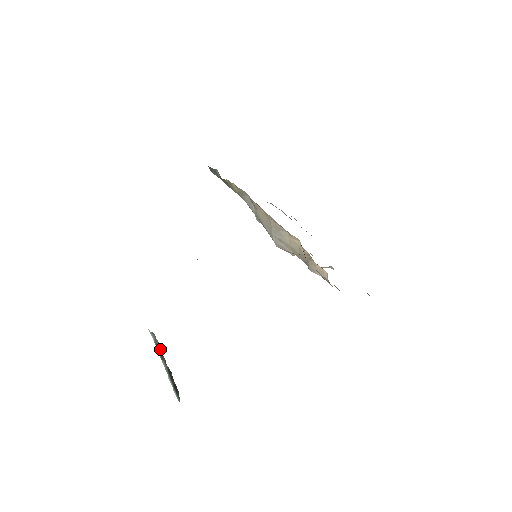
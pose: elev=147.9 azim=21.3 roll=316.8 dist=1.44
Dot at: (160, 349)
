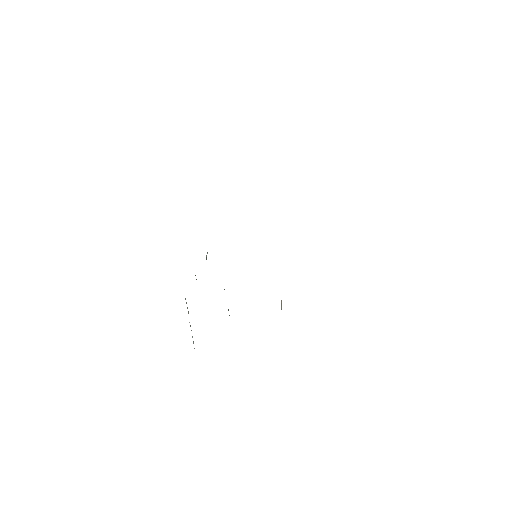
Dot at: occluded
